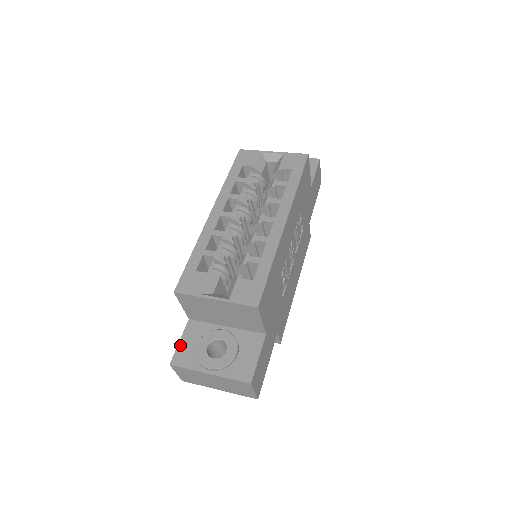
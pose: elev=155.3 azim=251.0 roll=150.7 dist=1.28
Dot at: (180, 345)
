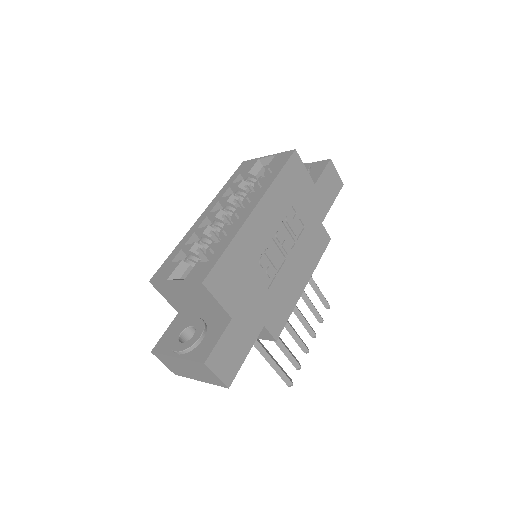
Dot at: (164, 335)
